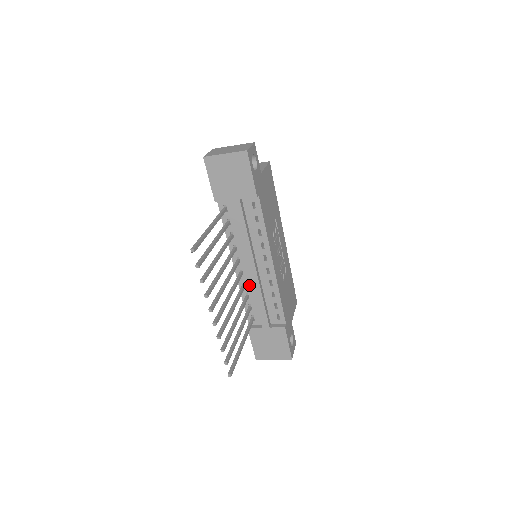
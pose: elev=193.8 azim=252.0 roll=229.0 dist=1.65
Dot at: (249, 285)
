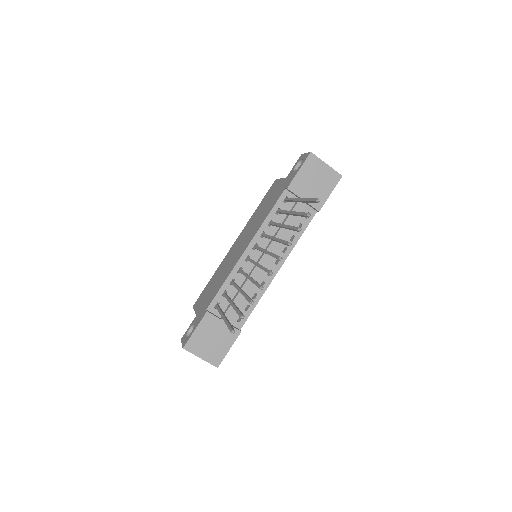
Dot at: occluded
